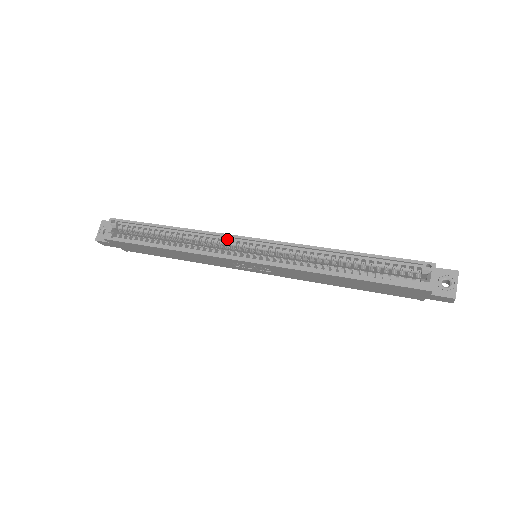
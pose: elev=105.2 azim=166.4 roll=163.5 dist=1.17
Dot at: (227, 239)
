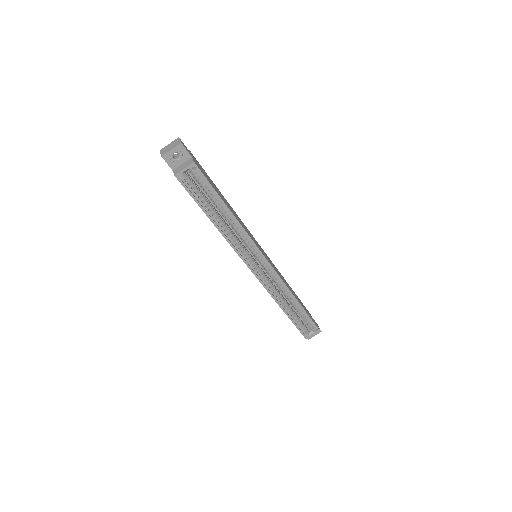
Dot at: (255, 250)
